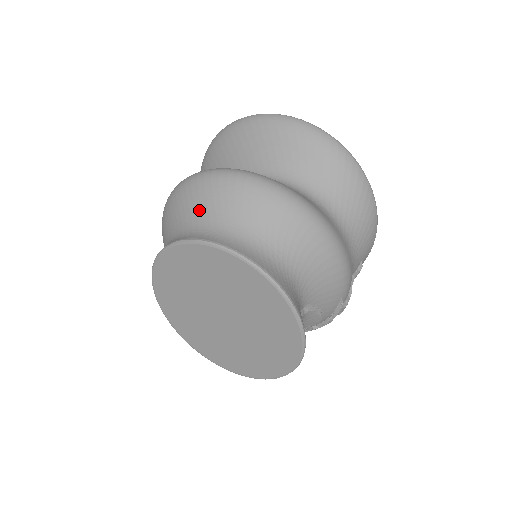
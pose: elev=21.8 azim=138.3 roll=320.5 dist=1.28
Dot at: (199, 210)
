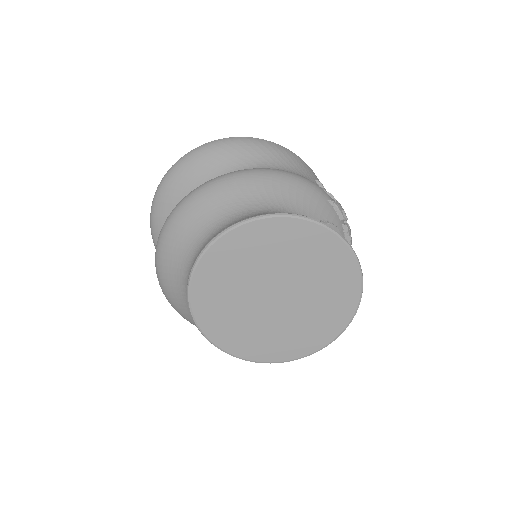
Dot at: (179, 258)
